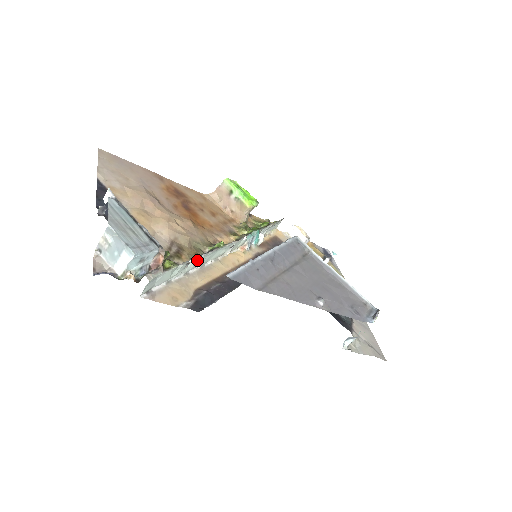
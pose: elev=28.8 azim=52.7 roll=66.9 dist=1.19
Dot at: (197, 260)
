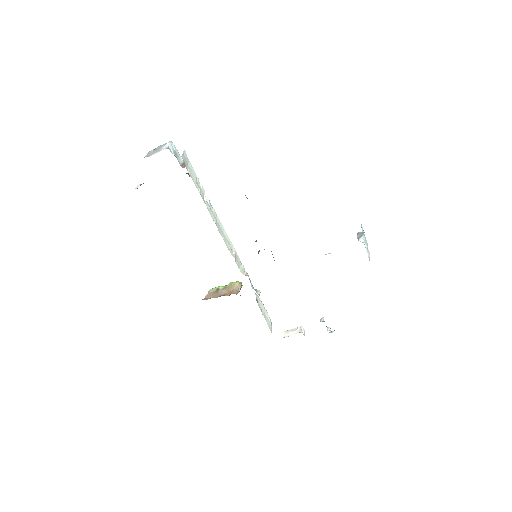
Dot at: (211, 209)
